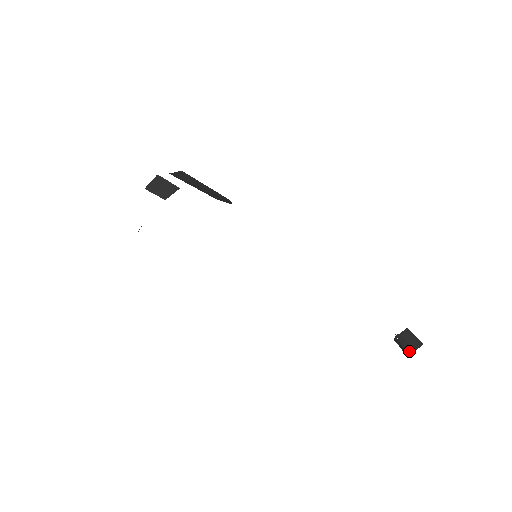
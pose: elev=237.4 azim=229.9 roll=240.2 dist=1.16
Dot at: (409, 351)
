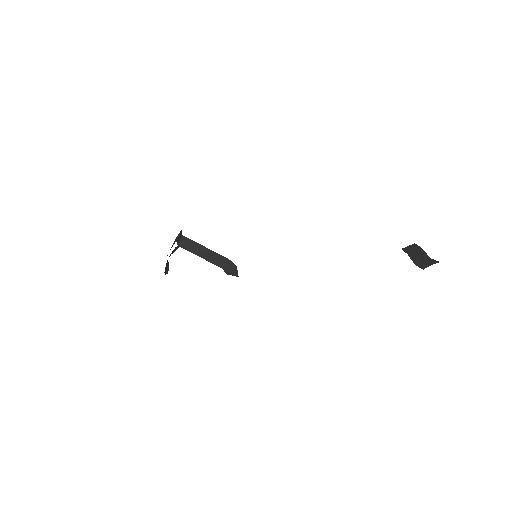
Dot at: occluded
